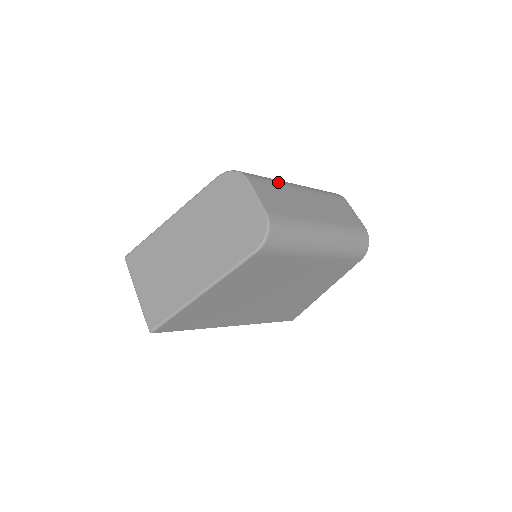
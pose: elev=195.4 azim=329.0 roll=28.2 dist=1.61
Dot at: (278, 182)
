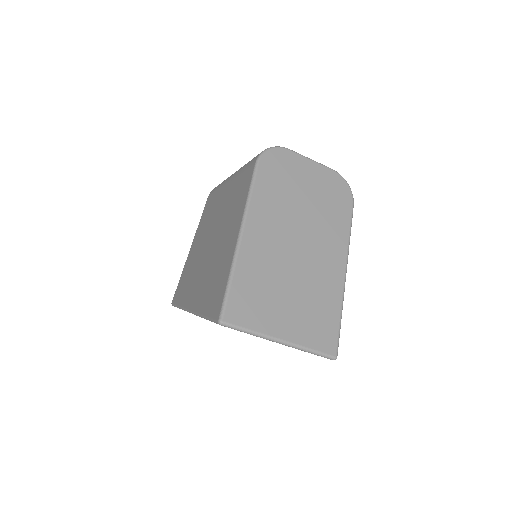
Dot at: occluded
